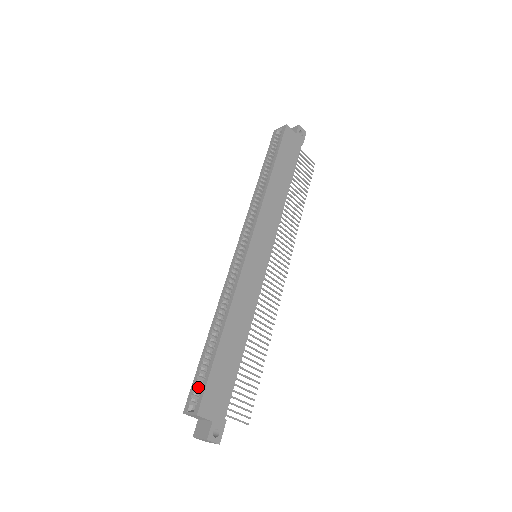
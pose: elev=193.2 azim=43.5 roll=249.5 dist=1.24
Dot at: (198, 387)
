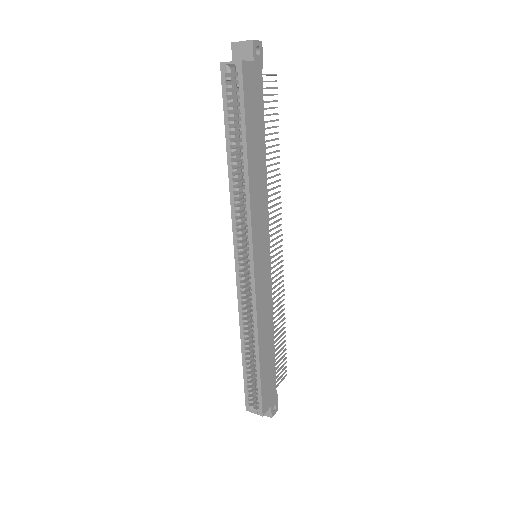
Dot at: (252, 393)
